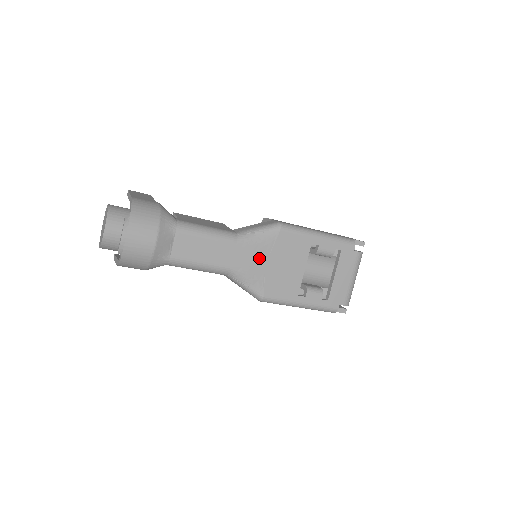
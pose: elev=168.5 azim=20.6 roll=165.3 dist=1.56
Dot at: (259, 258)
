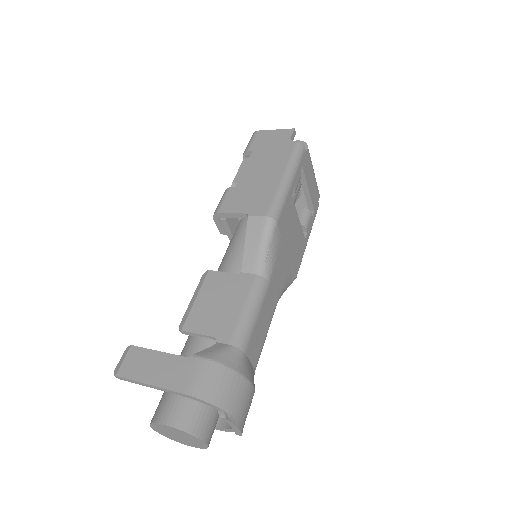
Dot at: (282, 264)
